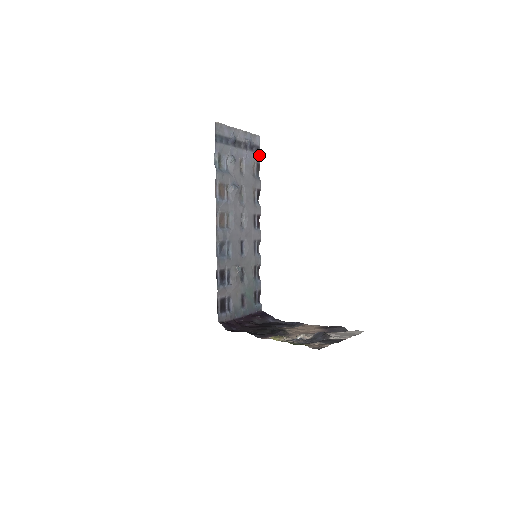
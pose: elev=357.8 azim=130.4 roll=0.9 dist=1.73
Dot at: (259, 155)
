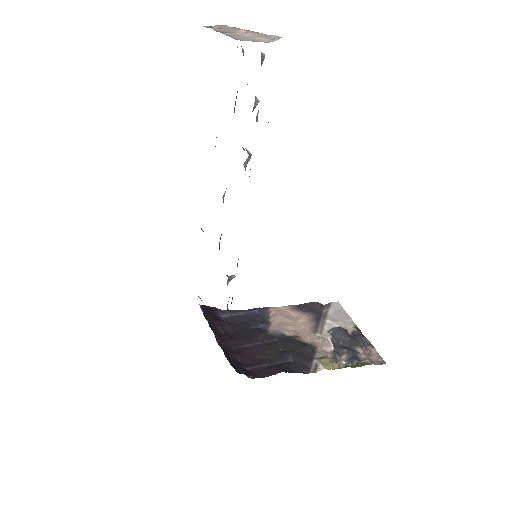
Dot at: occluded
